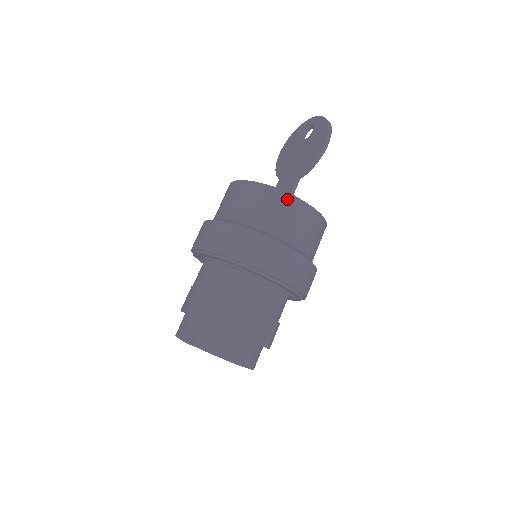
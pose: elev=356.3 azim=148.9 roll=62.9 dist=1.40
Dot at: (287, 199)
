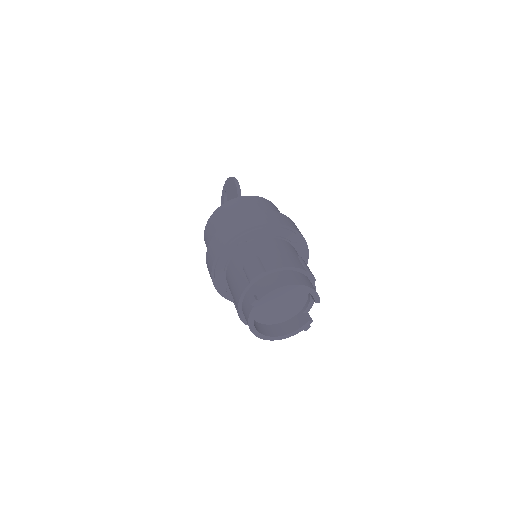
Dot at: (237, 200)
